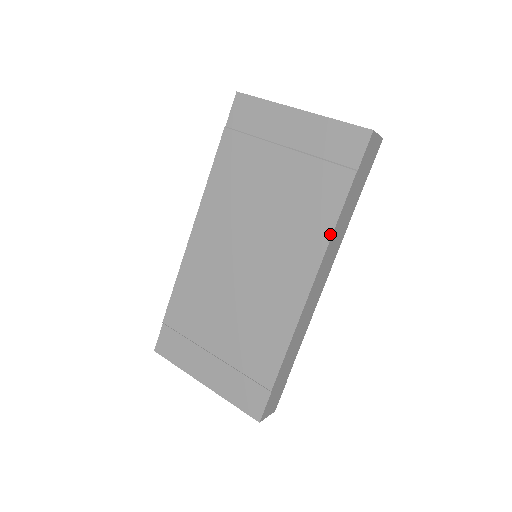
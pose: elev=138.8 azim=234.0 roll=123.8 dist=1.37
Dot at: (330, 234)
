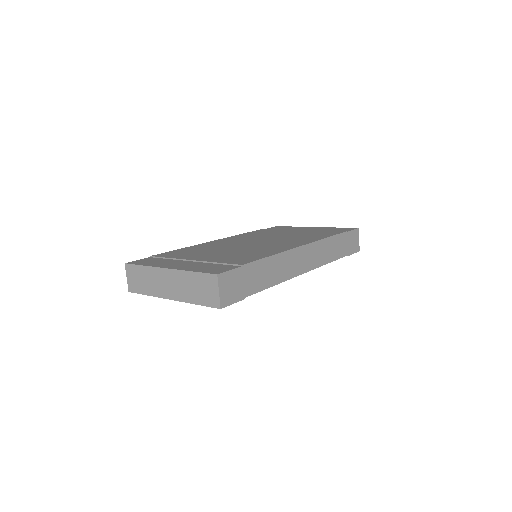
Dot at: (324, 238)
